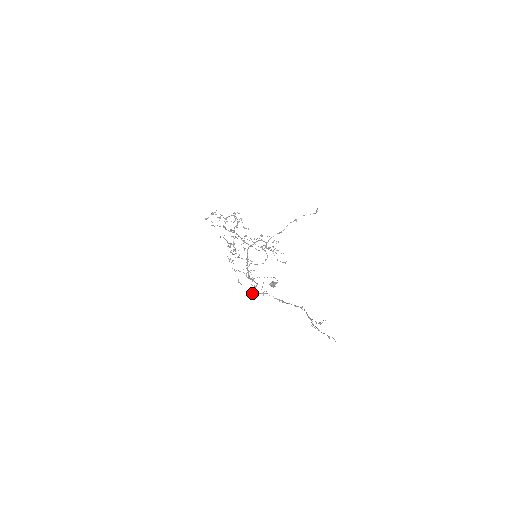
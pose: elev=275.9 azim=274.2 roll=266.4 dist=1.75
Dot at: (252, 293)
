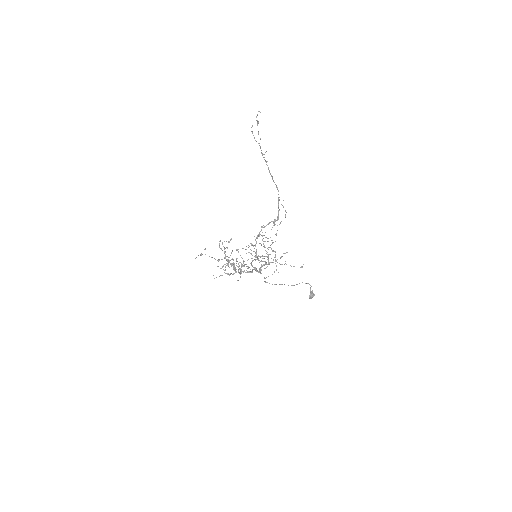
Dot at: (255, 255)
